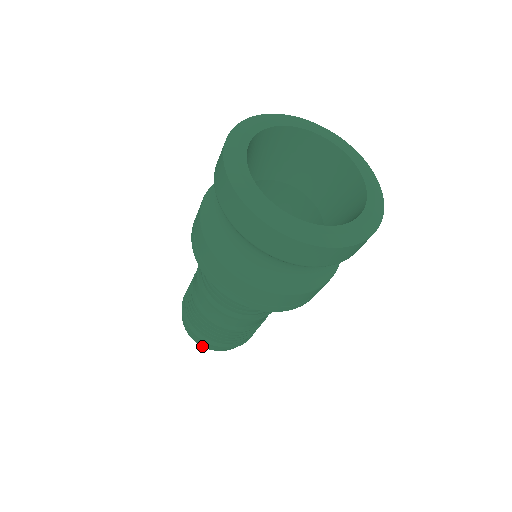
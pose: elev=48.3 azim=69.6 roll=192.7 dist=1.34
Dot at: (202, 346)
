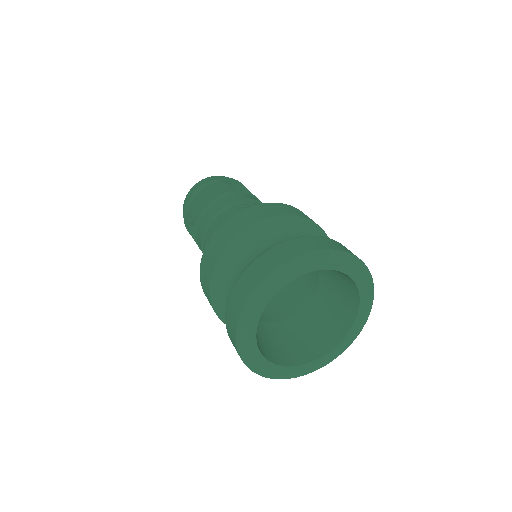
Dot at: occluded
